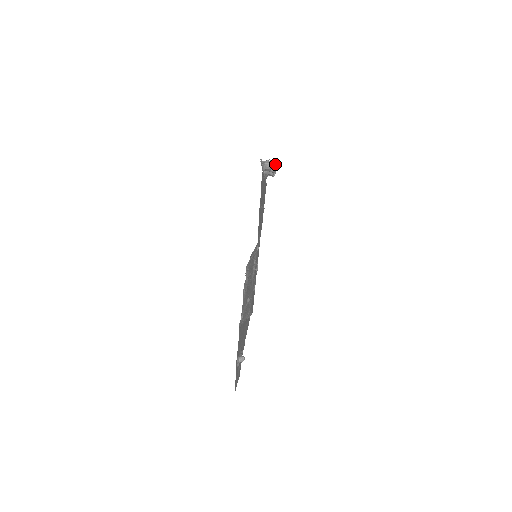
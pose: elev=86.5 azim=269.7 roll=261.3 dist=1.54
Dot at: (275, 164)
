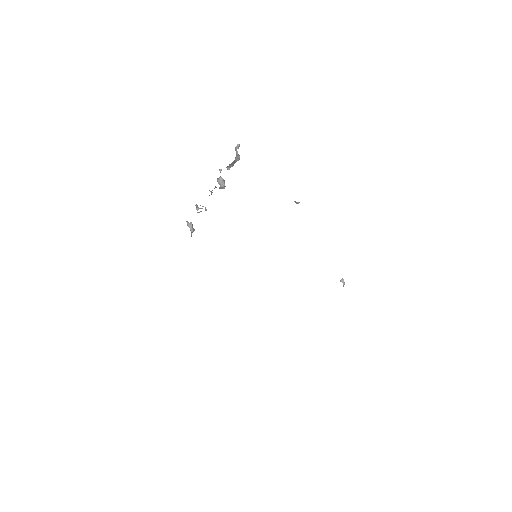
Dot at: occluded
